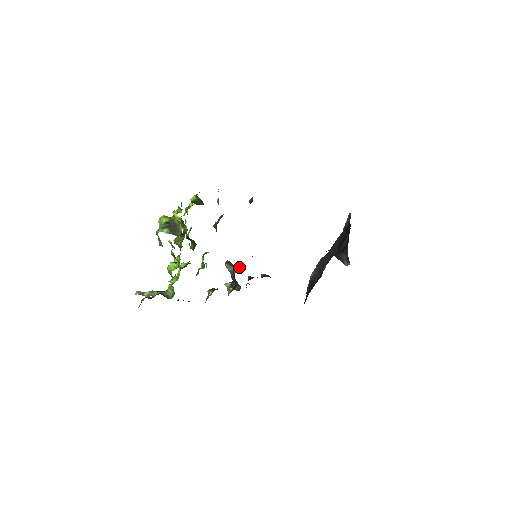
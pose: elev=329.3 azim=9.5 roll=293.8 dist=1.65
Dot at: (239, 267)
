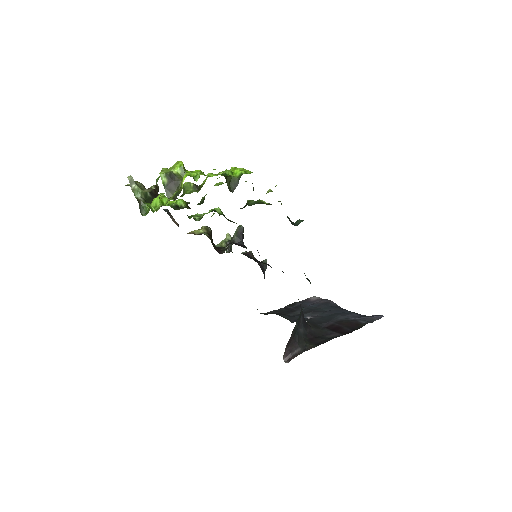
Dot at: occluded
